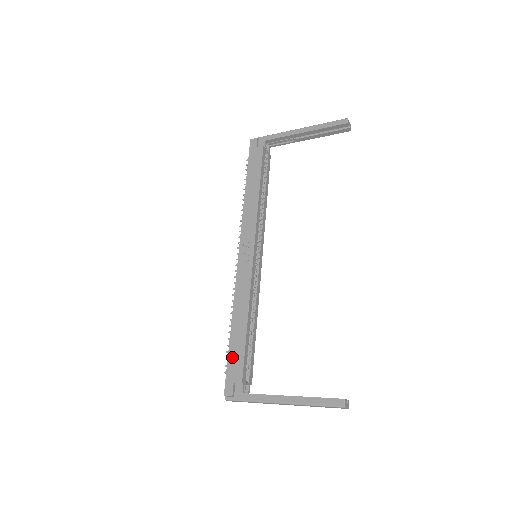
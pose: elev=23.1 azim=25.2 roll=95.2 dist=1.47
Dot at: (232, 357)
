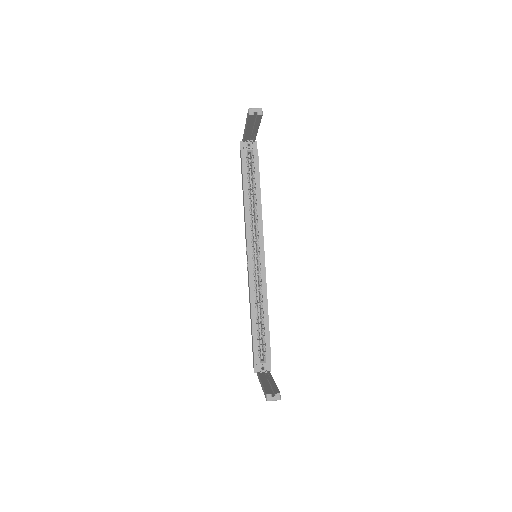
Dot at: (252, 343)
